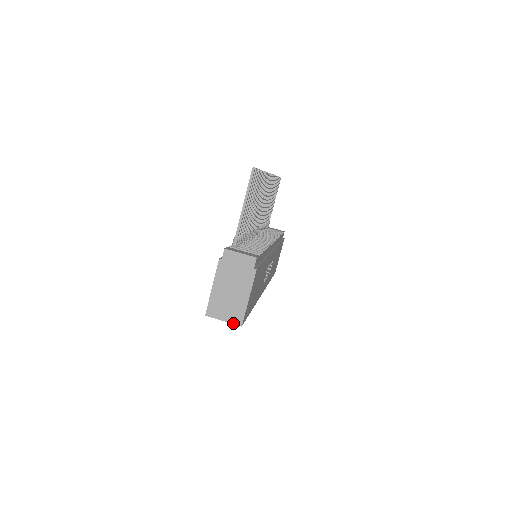
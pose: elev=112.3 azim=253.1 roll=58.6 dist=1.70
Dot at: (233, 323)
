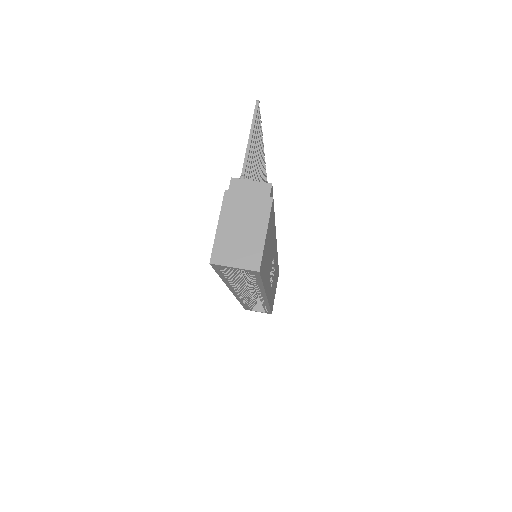
Dot at: (247, 269)
